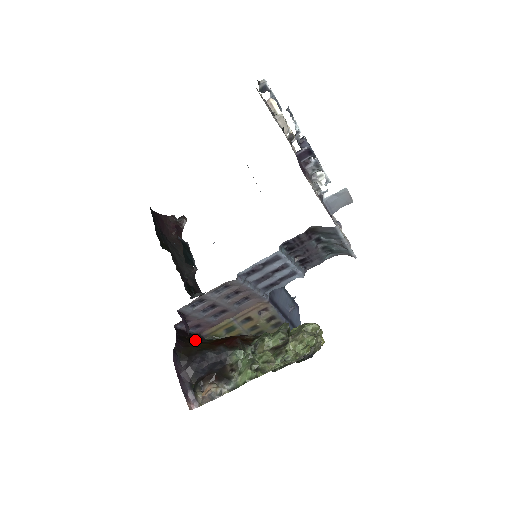
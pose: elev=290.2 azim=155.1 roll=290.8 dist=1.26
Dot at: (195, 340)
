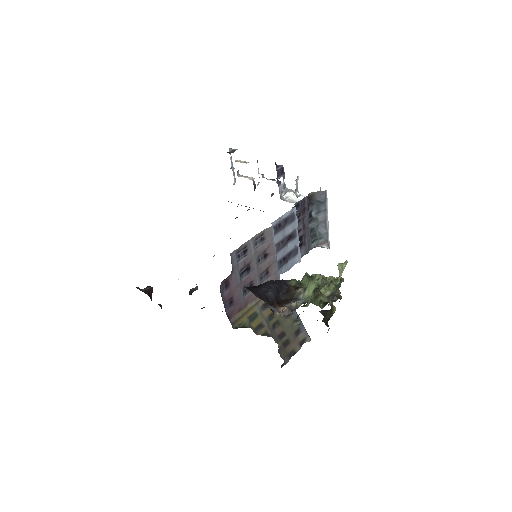
Dot at: occluded
